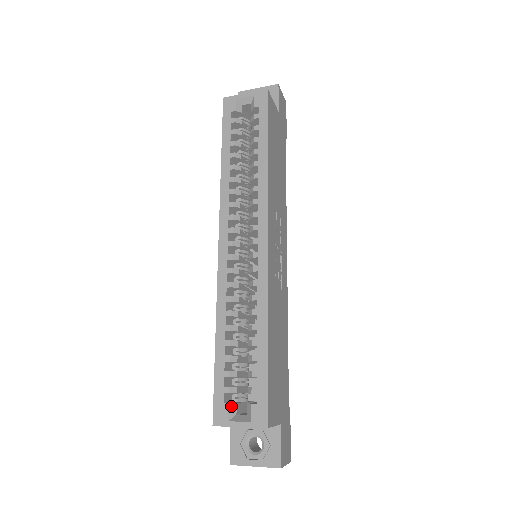
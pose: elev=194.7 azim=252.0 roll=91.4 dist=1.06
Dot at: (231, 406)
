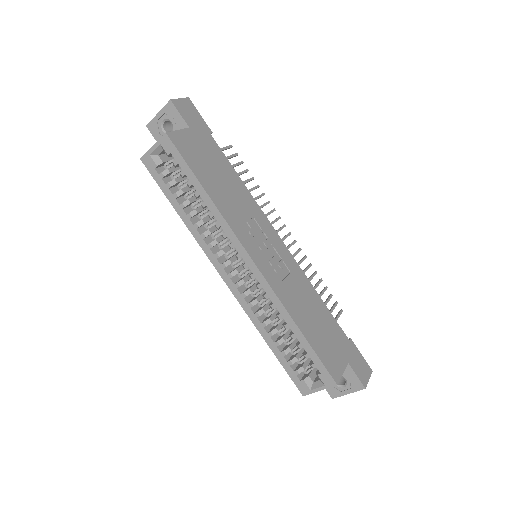
Dot at: (306, 380)
